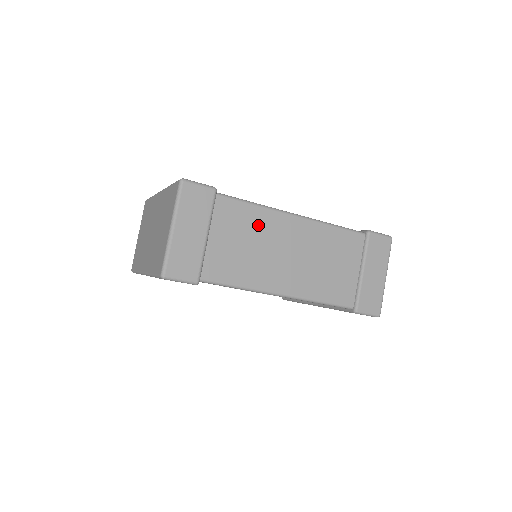
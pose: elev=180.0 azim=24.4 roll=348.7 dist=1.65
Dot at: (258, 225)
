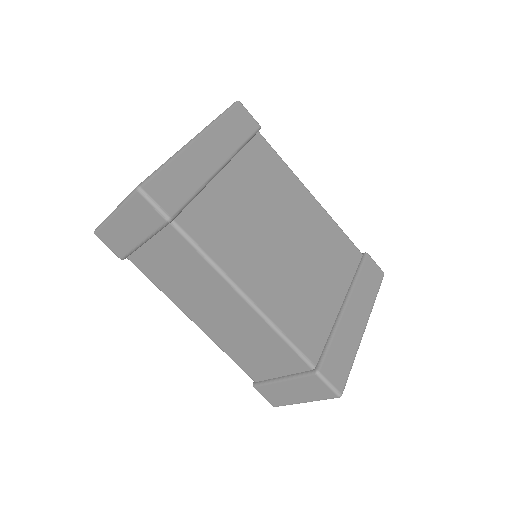
Dot at: (200, 273)
